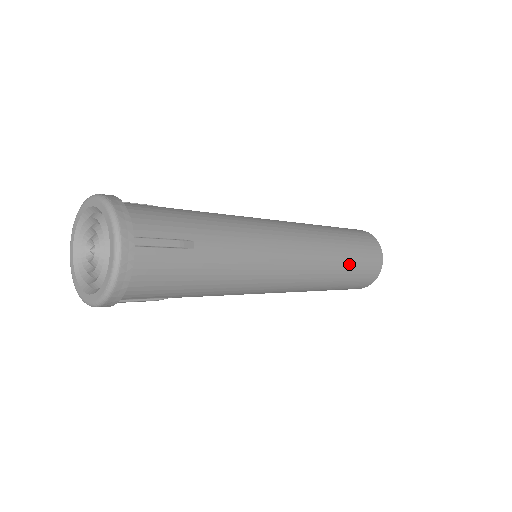
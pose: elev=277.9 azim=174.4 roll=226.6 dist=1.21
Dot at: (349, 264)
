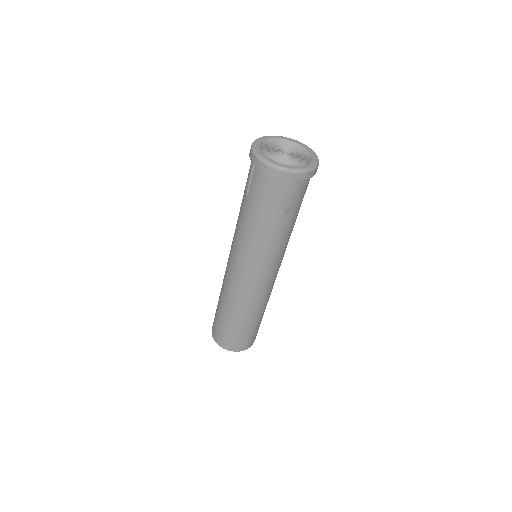
Dot at: occluded
